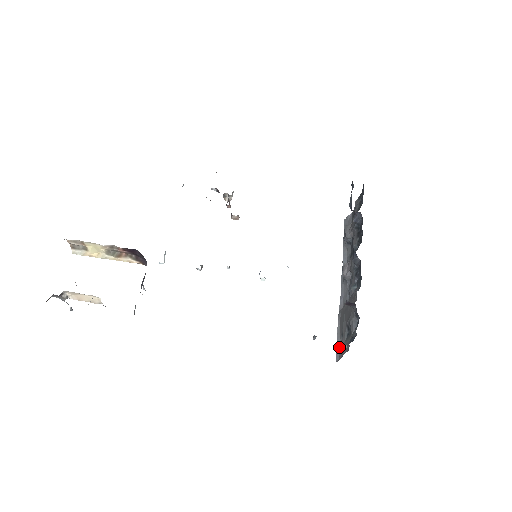
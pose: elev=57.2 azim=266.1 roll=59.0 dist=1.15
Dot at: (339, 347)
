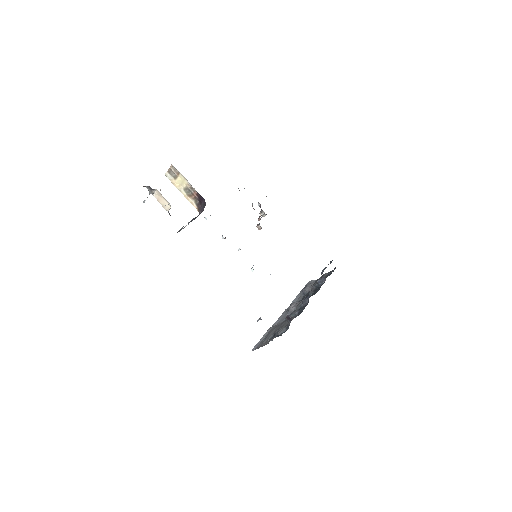
Dot at: (259, 344)
